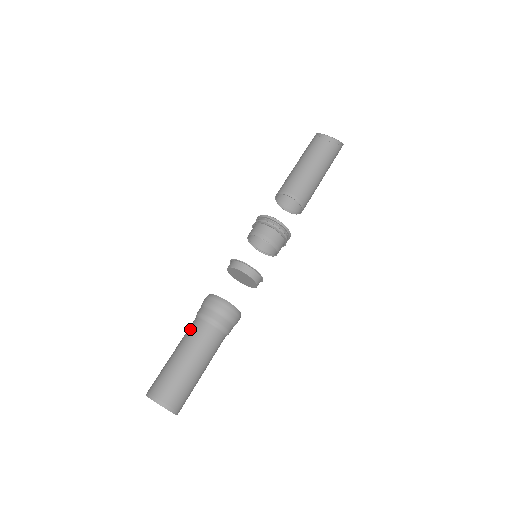
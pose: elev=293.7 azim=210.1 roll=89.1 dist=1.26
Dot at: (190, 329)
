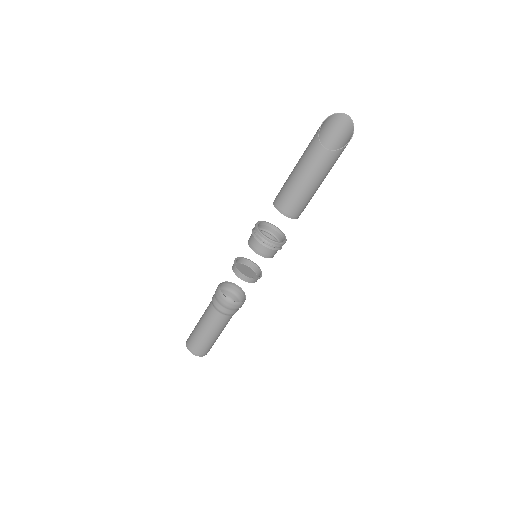
Dot at: (208, 311)
